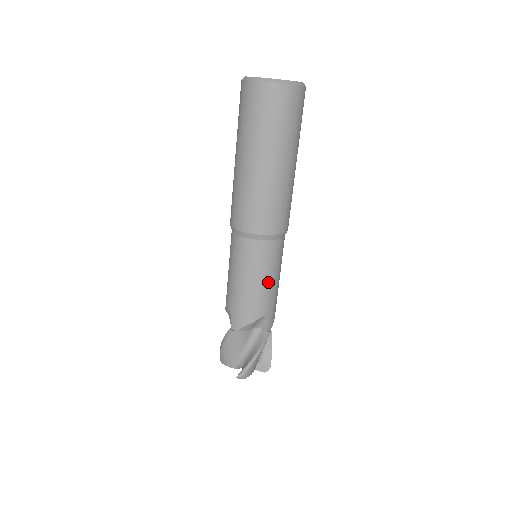
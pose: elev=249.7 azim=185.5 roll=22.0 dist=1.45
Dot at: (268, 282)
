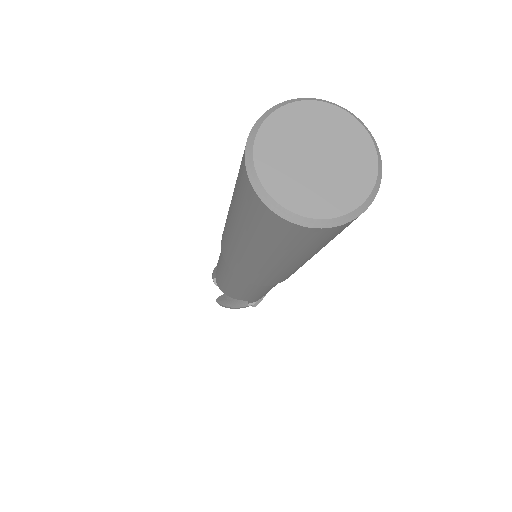
Dot at: occluded
